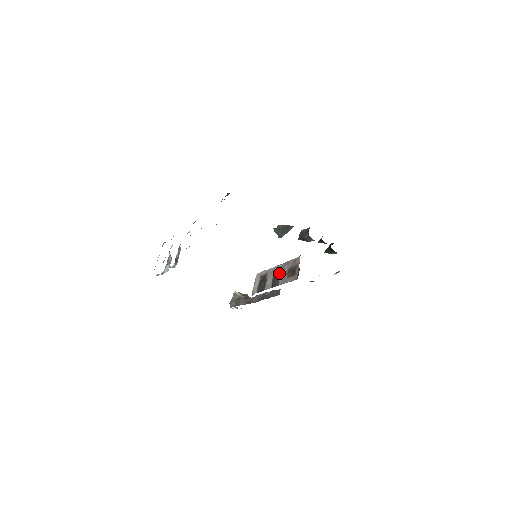
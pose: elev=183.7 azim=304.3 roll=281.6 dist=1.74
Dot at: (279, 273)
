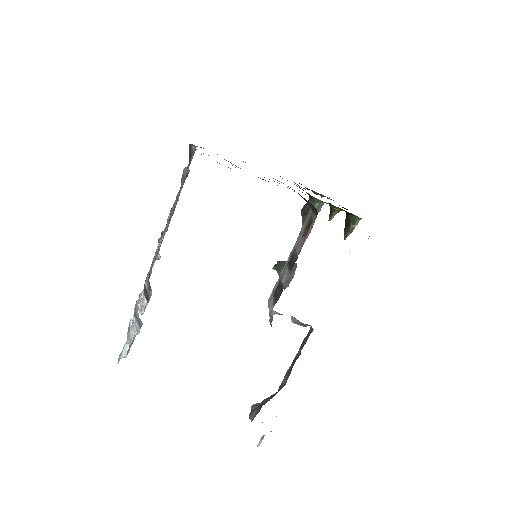
Dot at: (294, 254)
